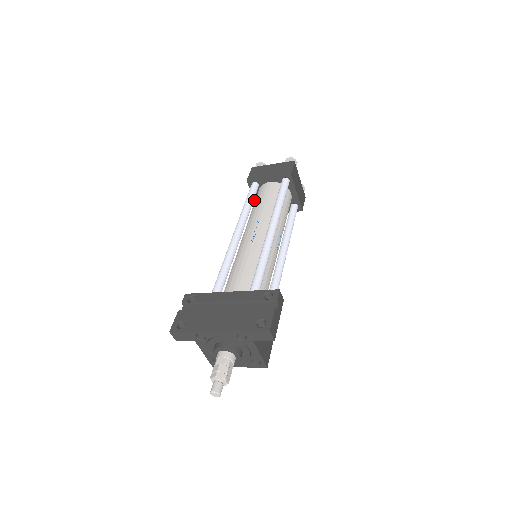
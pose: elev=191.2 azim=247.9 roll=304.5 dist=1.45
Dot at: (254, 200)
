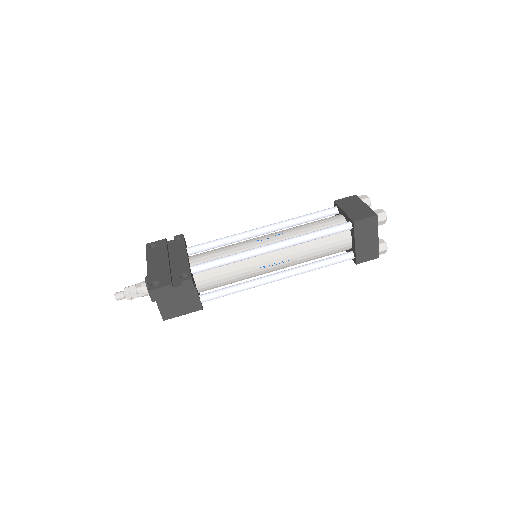
Dot at: occluded
